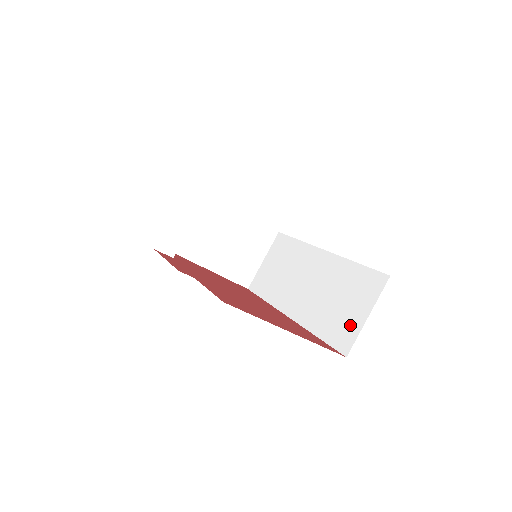
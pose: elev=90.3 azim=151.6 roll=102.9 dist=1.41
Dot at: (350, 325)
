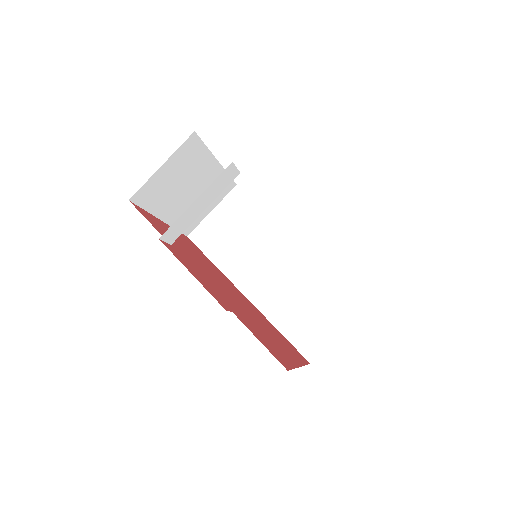
Dot at: (318, 335)
